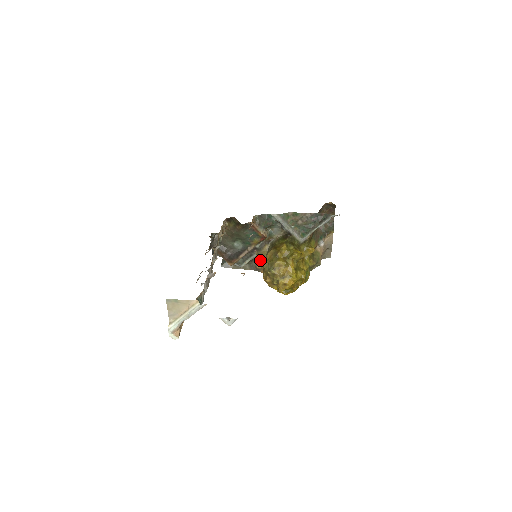
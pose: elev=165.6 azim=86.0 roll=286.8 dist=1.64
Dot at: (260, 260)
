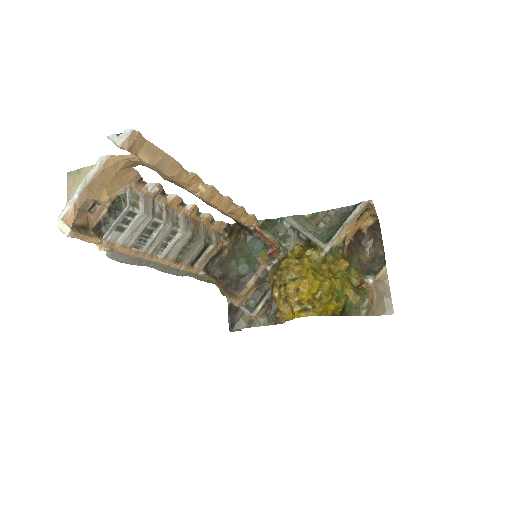
Dot at: occluded
